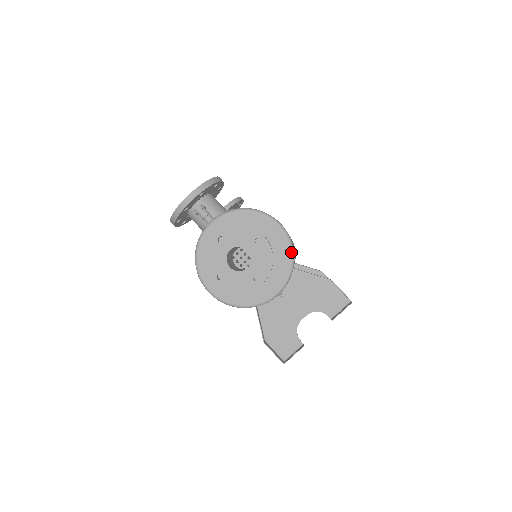
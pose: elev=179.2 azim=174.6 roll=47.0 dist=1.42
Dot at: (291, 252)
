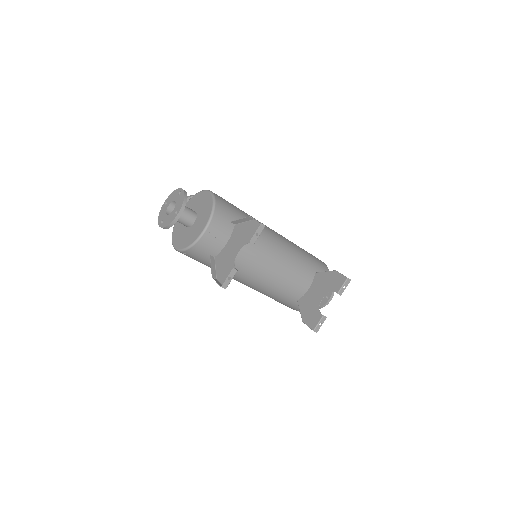
Dot at: (213, 202)
